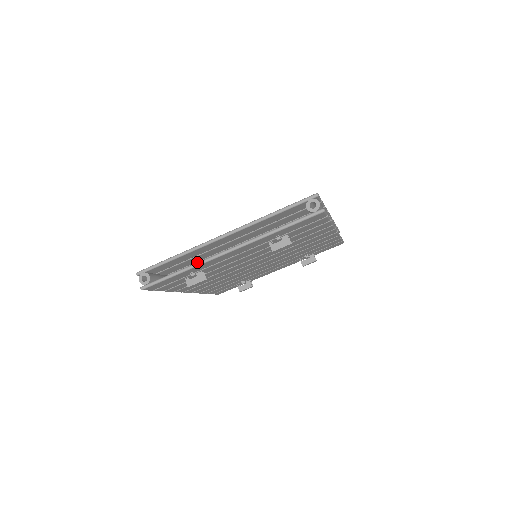
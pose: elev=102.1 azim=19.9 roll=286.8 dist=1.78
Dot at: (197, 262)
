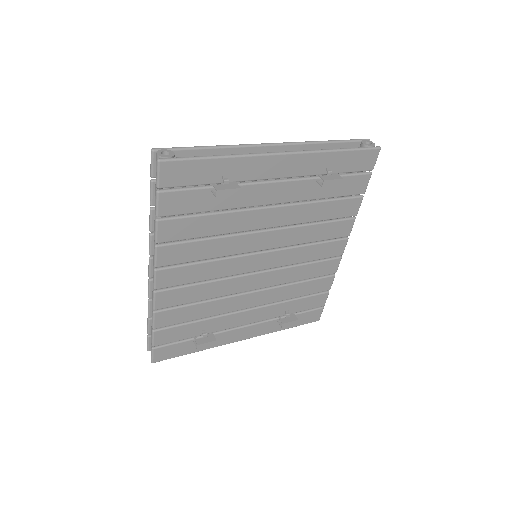
Dot at: (243, 154)
